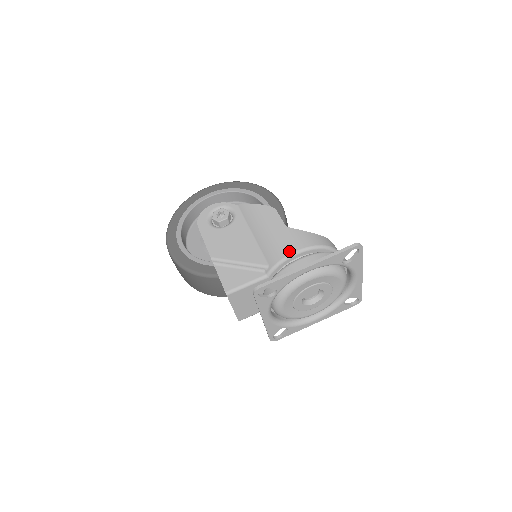
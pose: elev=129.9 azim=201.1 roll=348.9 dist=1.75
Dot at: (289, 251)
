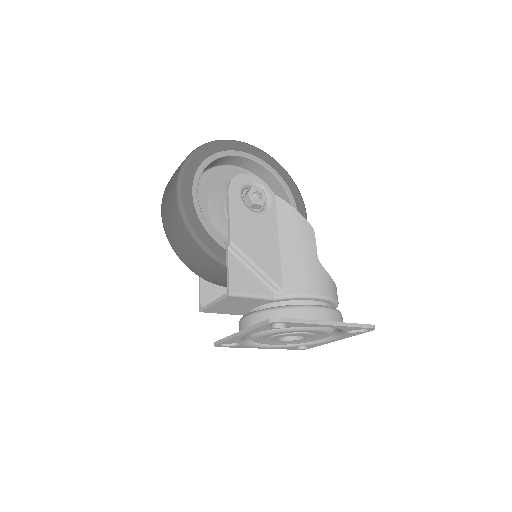
Dot at: (313, 291)
